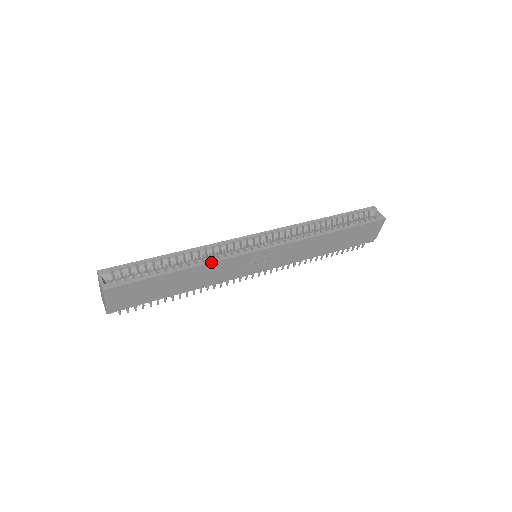
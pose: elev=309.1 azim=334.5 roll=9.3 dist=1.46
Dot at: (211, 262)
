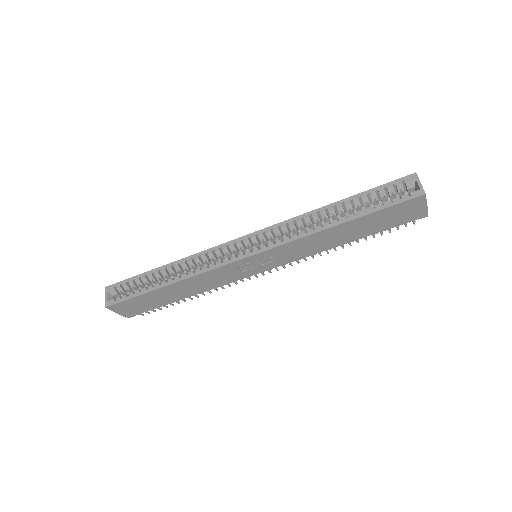
Dot at: (193, 275)
